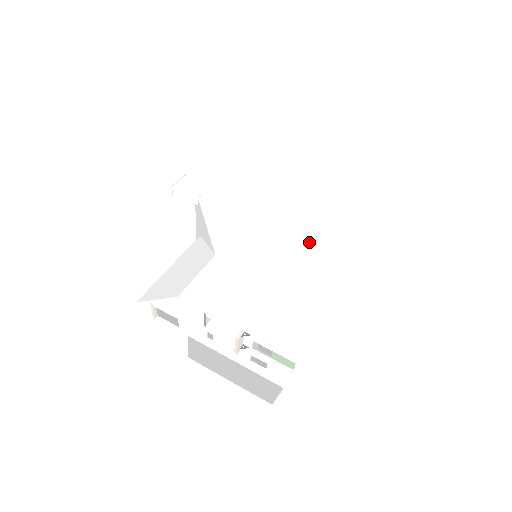
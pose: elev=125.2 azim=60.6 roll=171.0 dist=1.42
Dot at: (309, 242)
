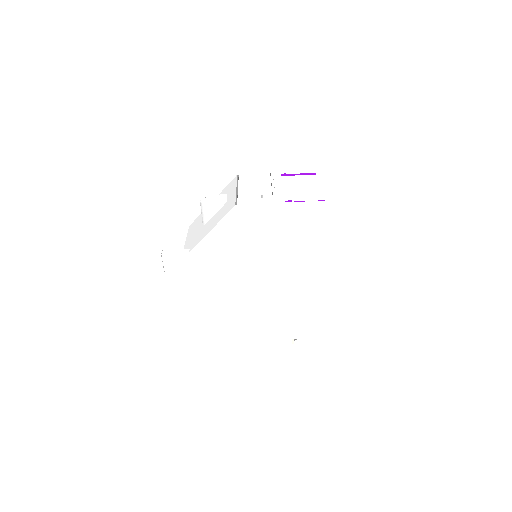
Dot at: (297, 262)
